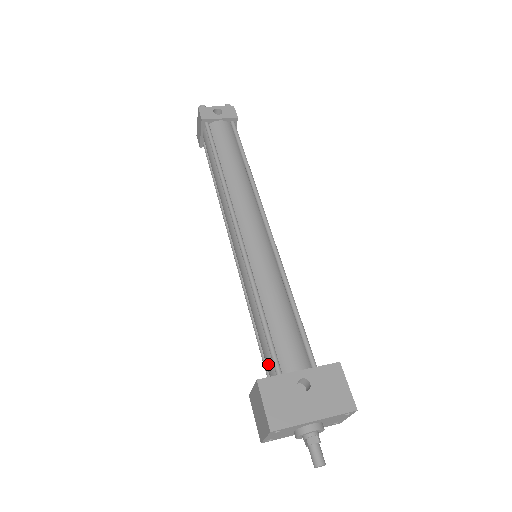
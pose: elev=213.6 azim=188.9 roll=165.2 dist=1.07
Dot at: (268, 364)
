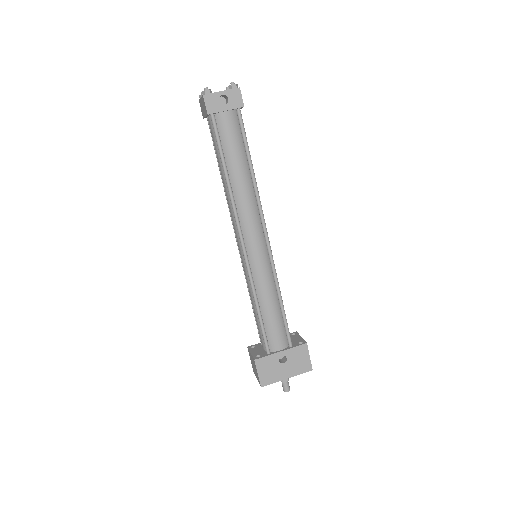
Dot at: (261, 339)
